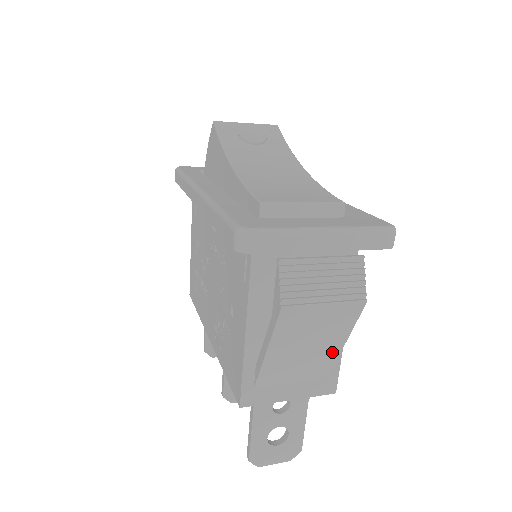
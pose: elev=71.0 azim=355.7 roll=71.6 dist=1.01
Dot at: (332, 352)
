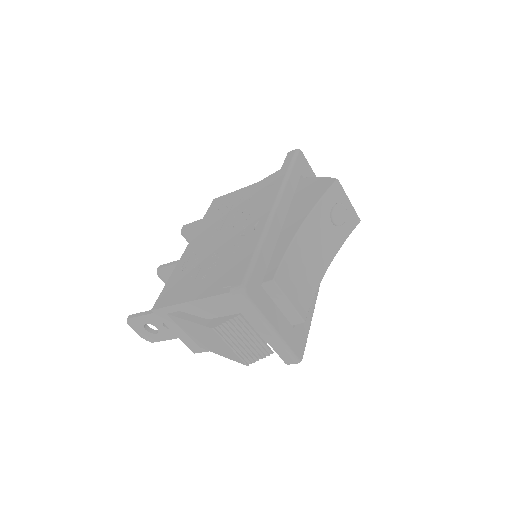
Dot at: (213, 350)
